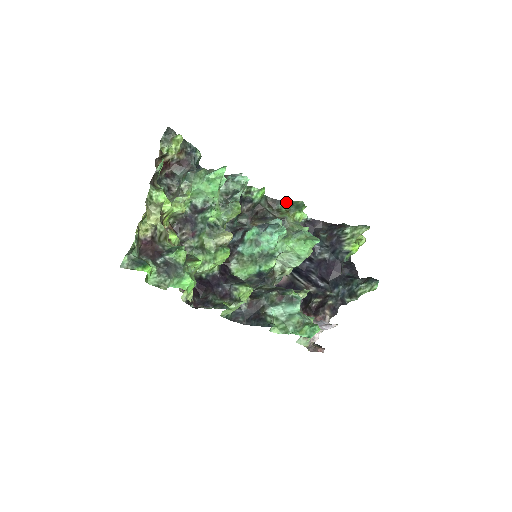
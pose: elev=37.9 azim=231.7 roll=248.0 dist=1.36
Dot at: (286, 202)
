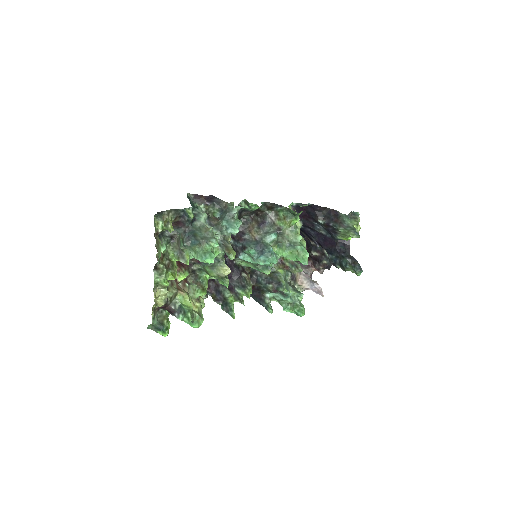
Dot at: (284, 208)
